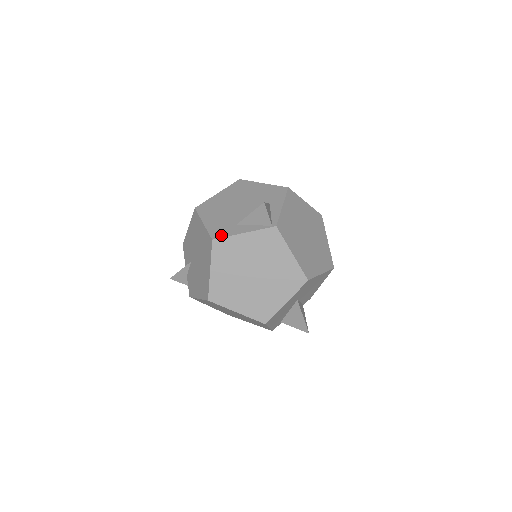
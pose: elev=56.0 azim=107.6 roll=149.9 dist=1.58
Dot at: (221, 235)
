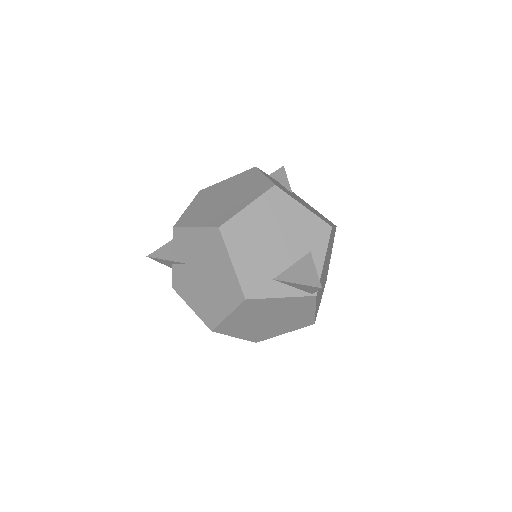
Dot at: (256, 294)
